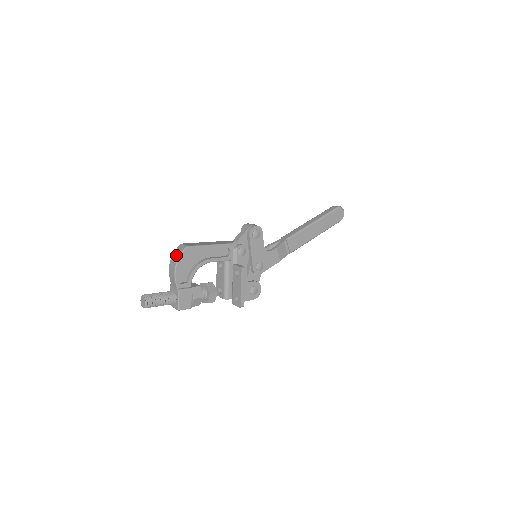
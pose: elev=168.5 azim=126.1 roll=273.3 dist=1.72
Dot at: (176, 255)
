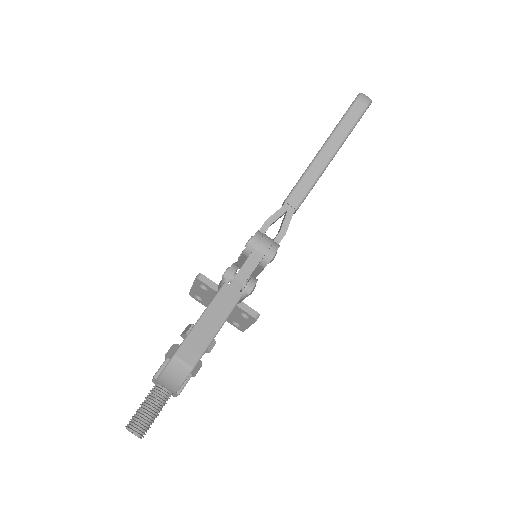
Dot at: (173, 380)
